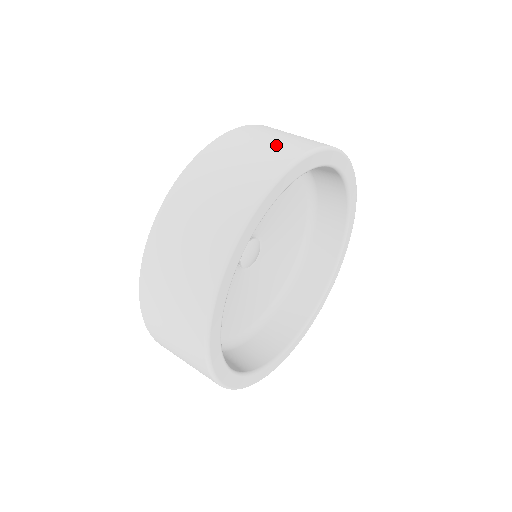
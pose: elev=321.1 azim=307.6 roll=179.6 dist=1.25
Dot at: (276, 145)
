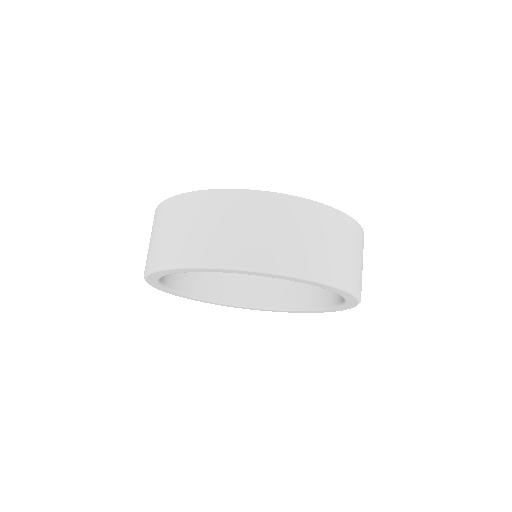
Dot at: (325, 254)
